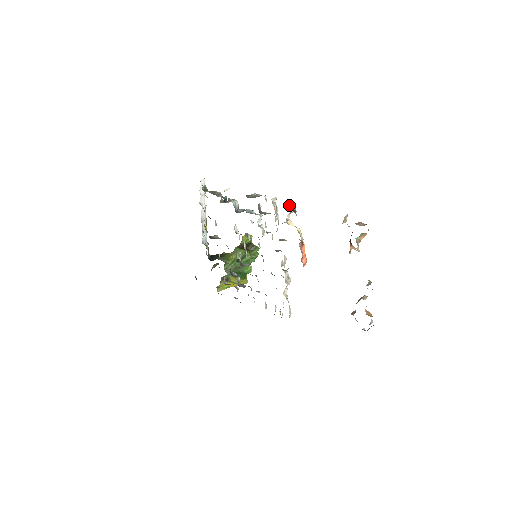
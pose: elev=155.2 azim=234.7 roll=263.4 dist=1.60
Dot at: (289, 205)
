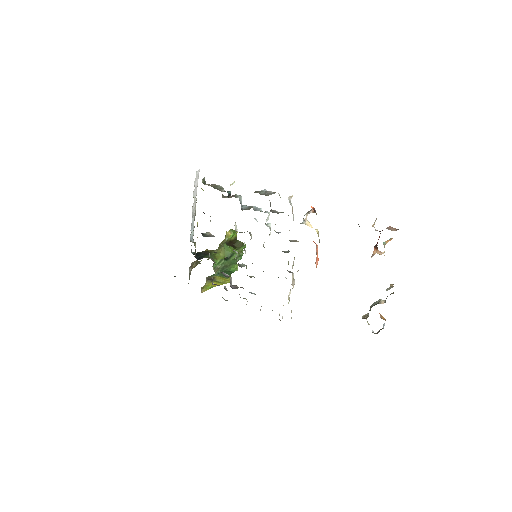
Dot at: occluded
